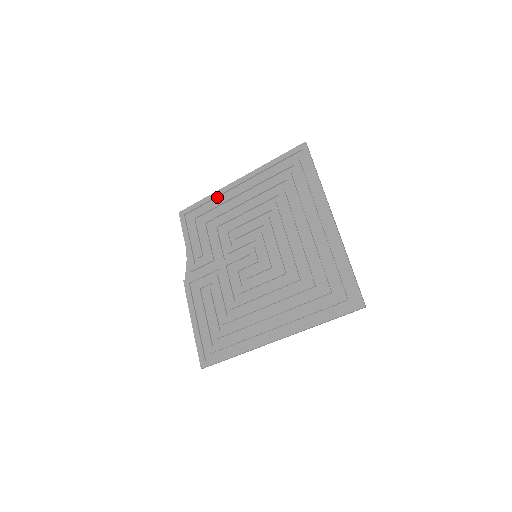
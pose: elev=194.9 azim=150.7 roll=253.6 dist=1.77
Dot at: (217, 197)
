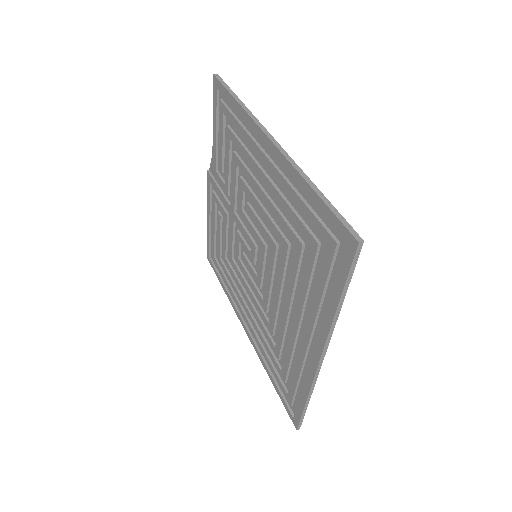
Dot at: (248, 122)
